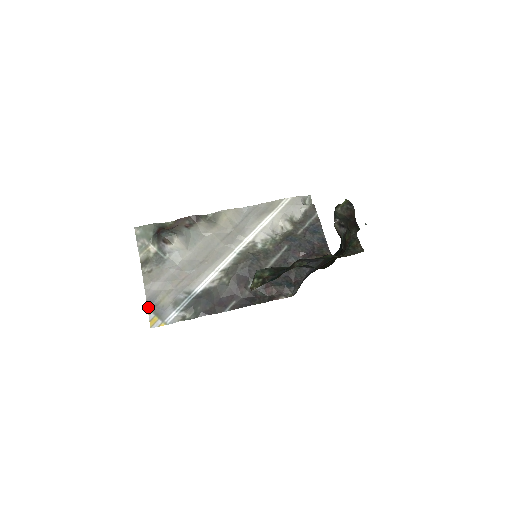
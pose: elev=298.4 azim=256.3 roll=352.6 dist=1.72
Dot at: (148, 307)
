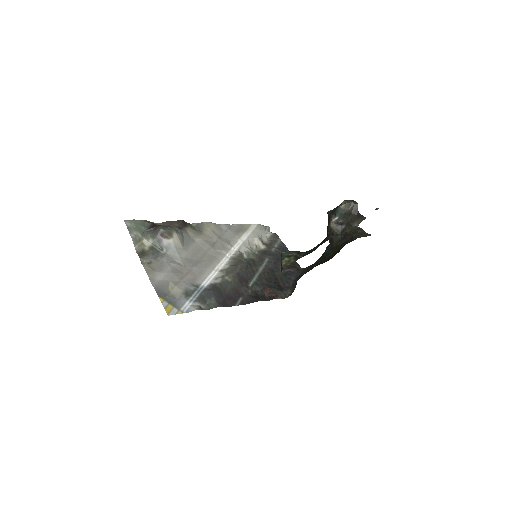
Dot at: (158, 295)
